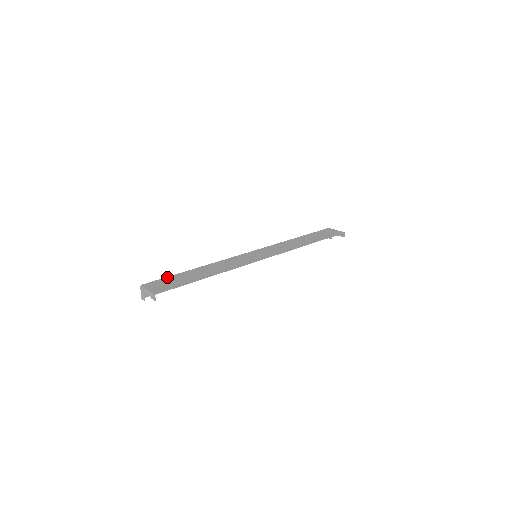
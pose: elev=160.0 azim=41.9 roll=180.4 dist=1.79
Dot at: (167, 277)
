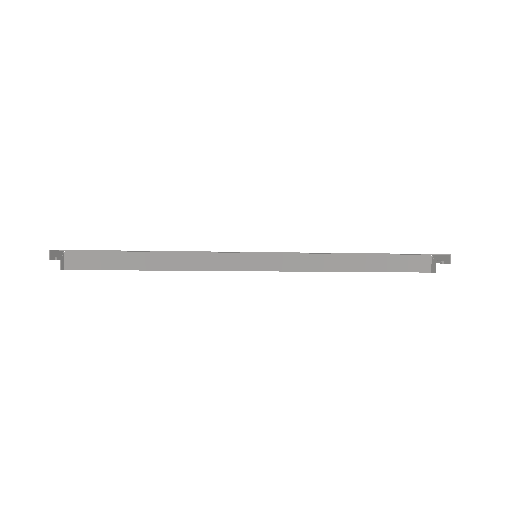
Dot at: occluded
